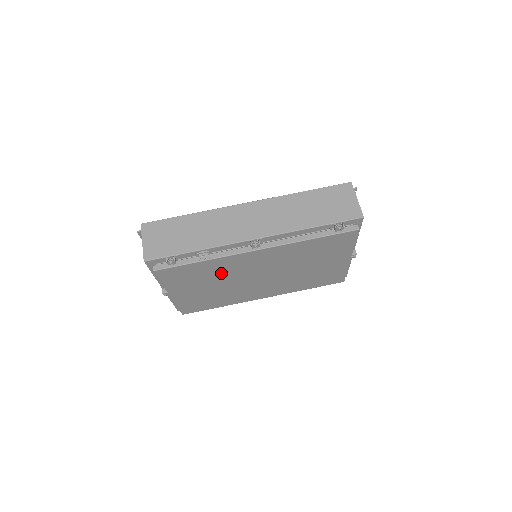
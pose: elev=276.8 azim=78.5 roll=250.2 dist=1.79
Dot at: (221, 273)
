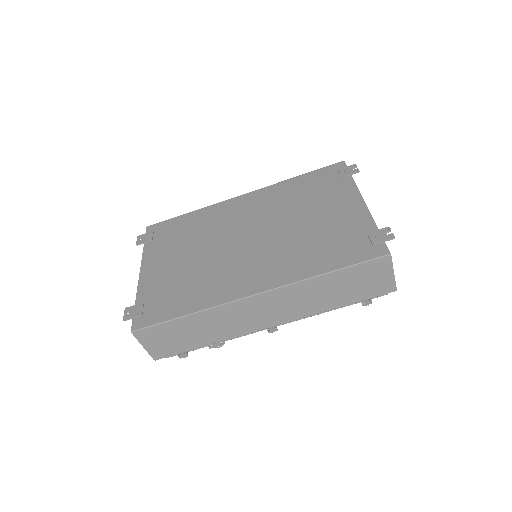
Dot at: occluded
